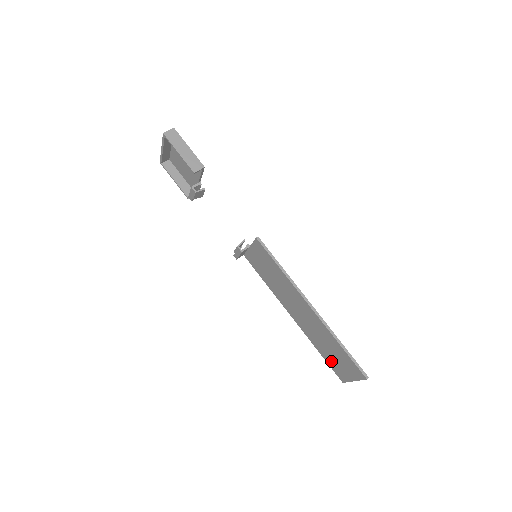
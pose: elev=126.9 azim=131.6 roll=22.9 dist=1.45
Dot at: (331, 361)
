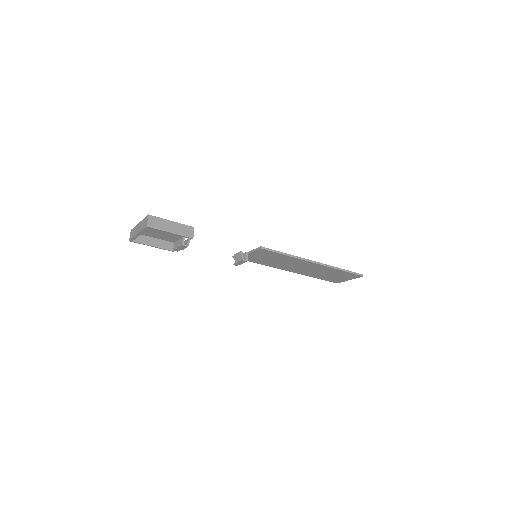
Dot at: (328, 279)
